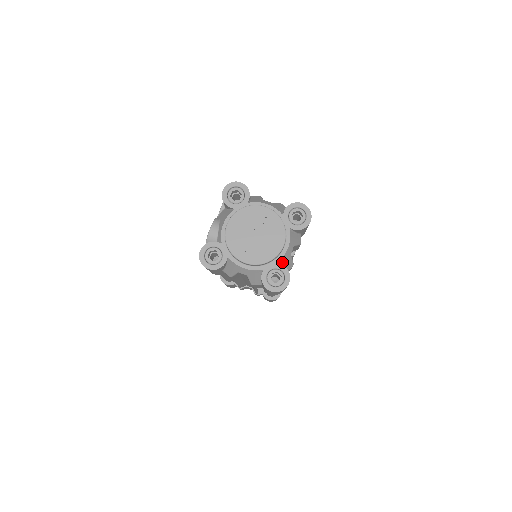
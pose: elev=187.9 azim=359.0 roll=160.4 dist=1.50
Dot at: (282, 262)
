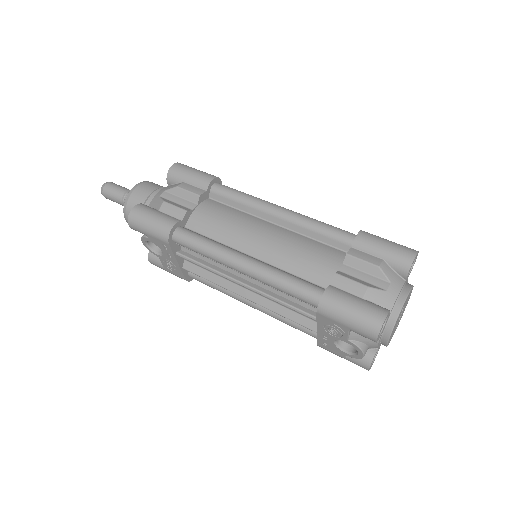
Dot at: occluded
